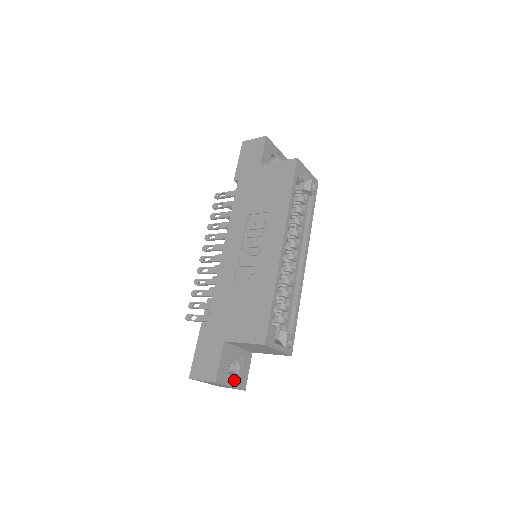
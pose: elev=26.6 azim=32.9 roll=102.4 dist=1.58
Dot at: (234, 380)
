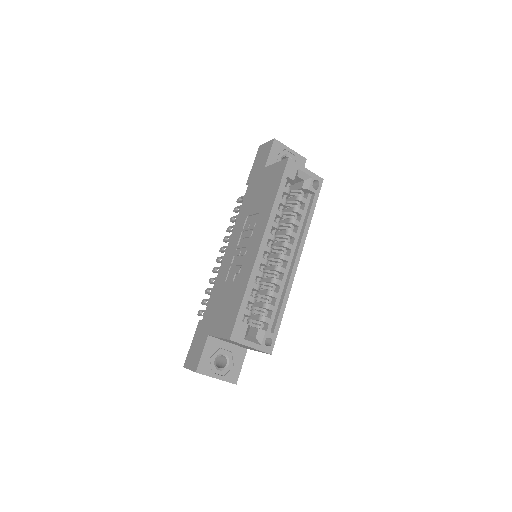
Dot at: (221, 373)
